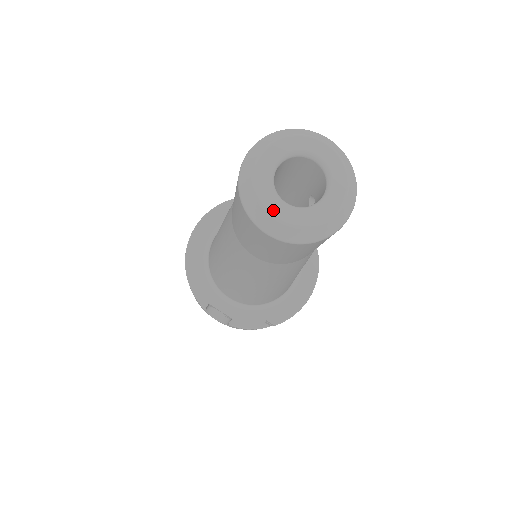
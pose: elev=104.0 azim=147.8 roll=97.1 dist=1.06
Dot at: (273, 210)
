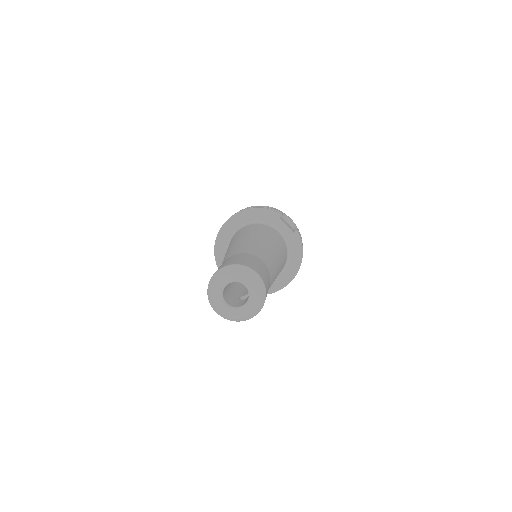
Dot at: (219, 306)
